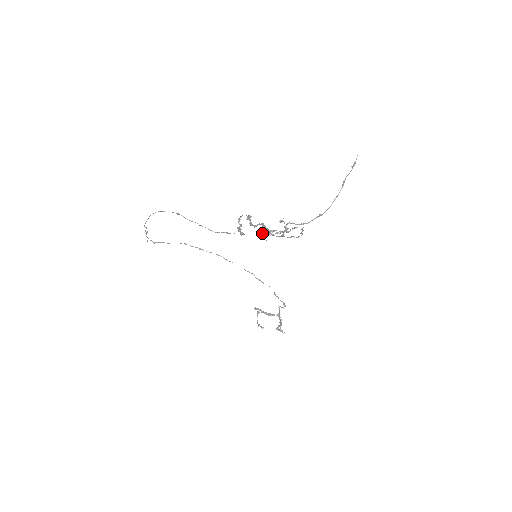
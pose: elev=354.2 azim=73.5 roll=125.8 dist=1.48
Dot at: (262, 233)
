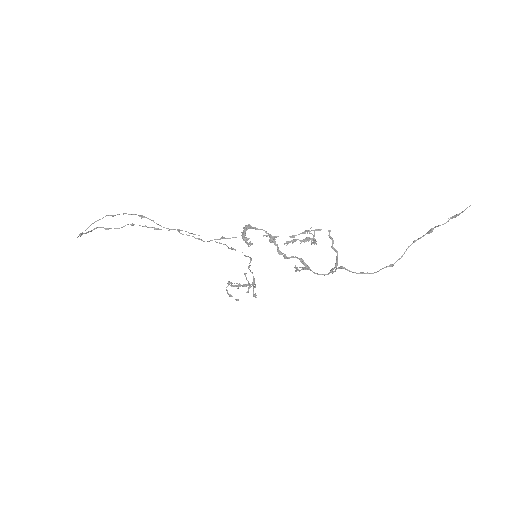
Dot at: occluded
